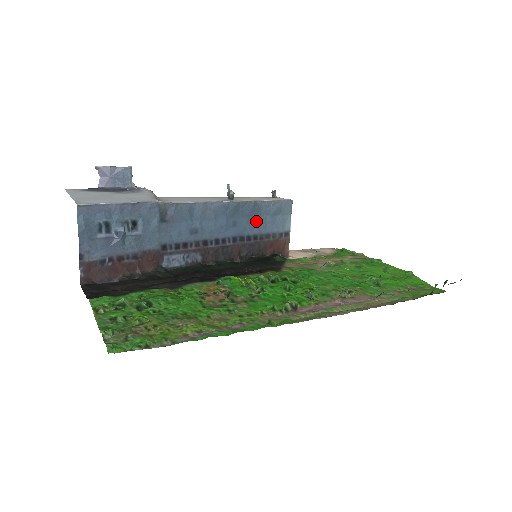
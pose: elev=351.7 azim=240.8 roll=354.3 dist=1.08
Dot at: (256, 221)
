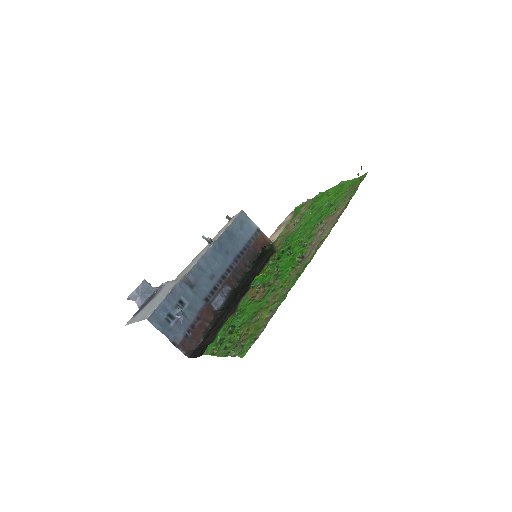
Dot at: (236, 240)
